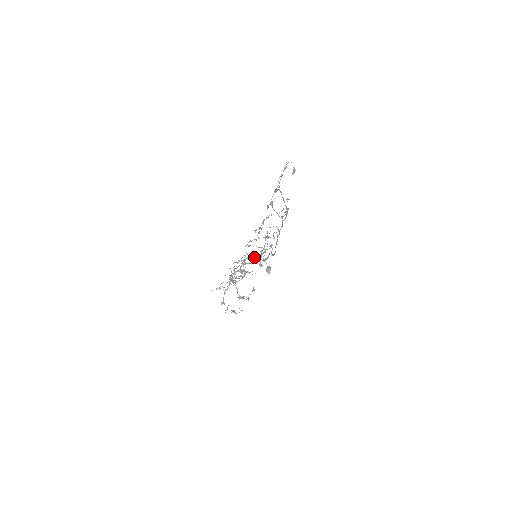
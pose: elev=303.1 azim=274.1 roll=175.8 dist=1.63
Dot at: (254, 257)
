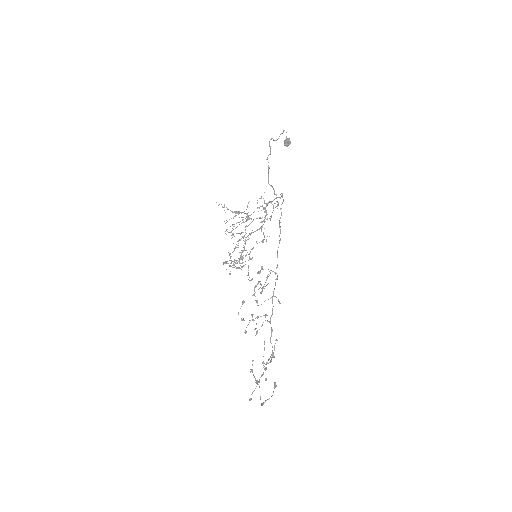
Dot at: occluded
